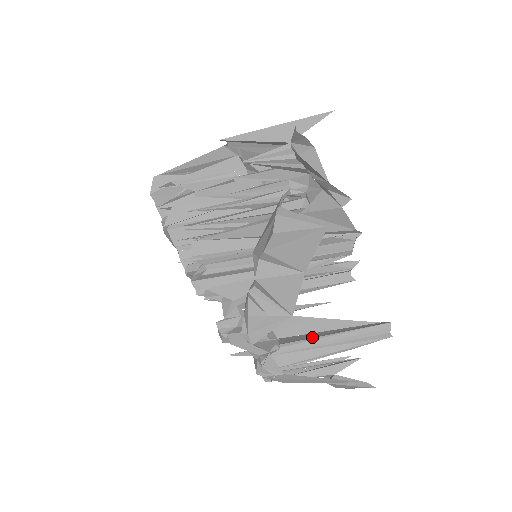
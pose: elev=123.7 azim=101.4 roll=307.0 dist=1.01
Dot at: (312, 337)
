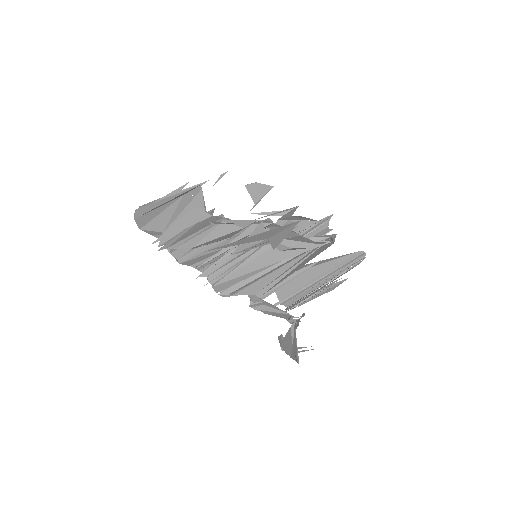
Dot at: (313, 281)
